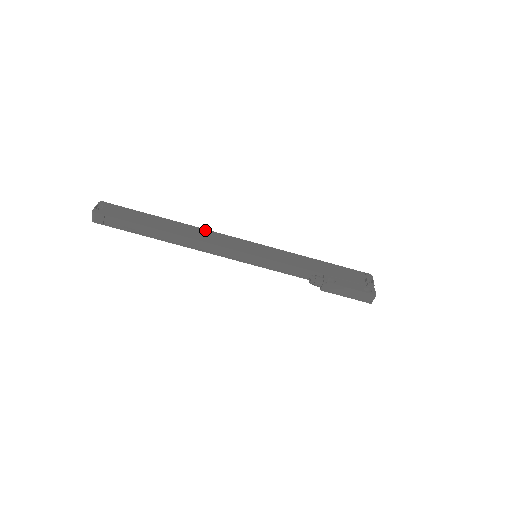
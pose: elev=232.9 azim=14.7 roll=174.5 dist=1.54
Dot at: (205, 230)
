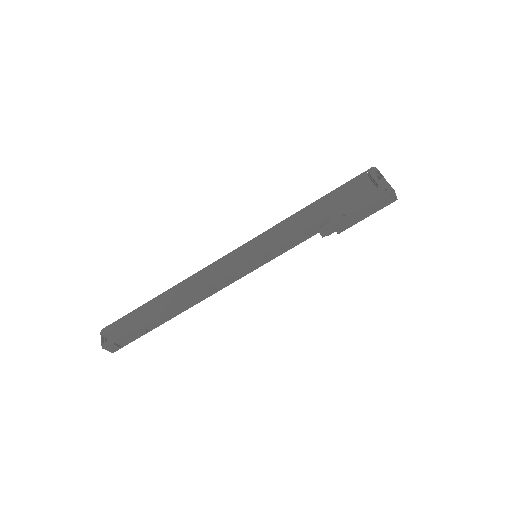
Dot at: (195, 275)
